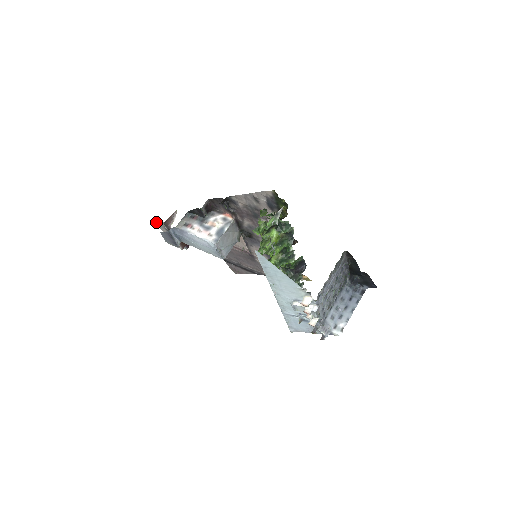
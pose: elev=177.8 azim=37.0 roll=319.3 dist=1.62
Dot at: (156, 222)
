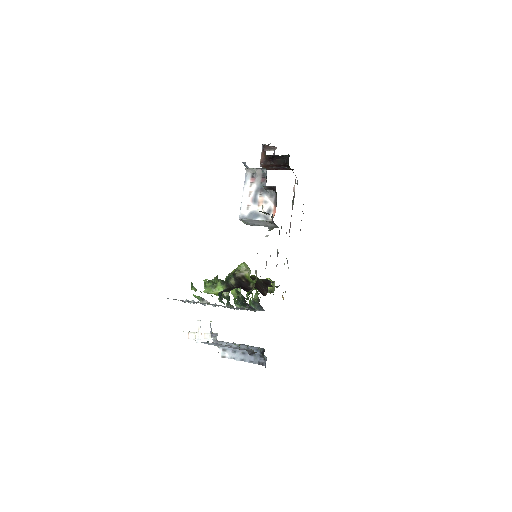
Dot at: occluded
